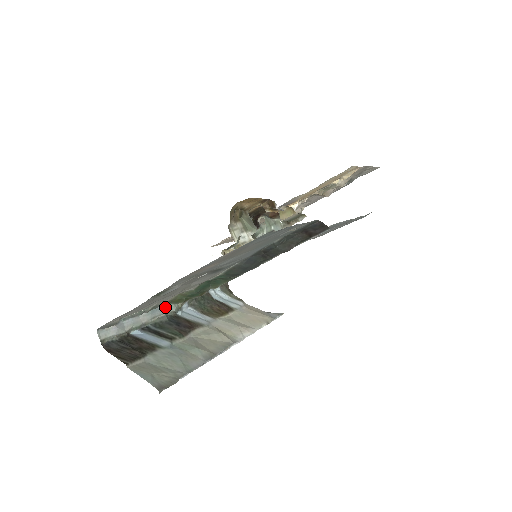
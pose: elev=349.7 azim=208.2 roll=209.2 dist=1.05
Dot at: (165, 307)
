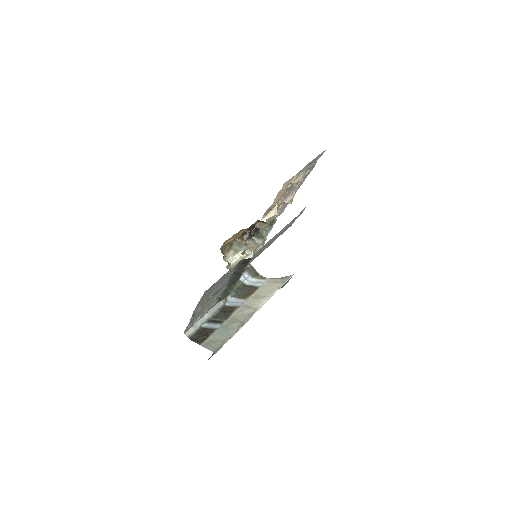
Dot at: (217, 305)
